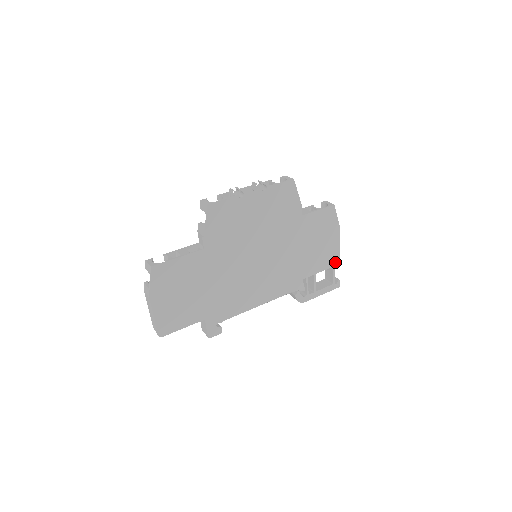
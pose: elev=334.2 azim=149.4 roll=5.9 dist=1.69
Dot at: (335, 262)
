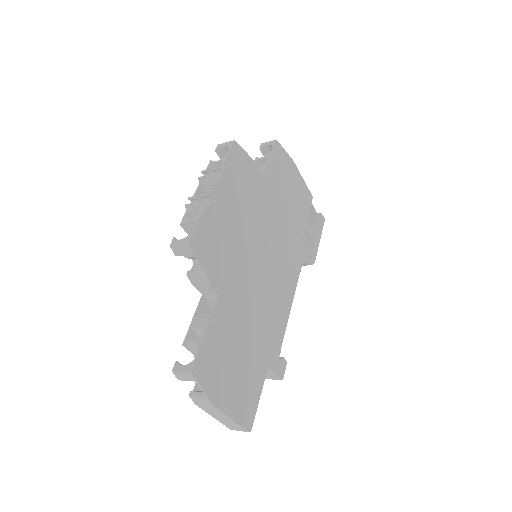
Dot at: (309, 199)
